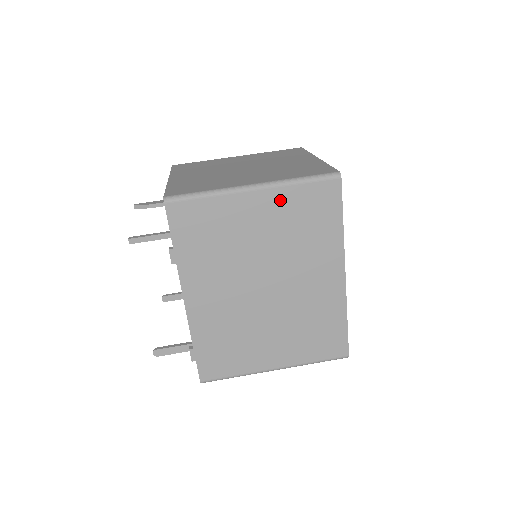
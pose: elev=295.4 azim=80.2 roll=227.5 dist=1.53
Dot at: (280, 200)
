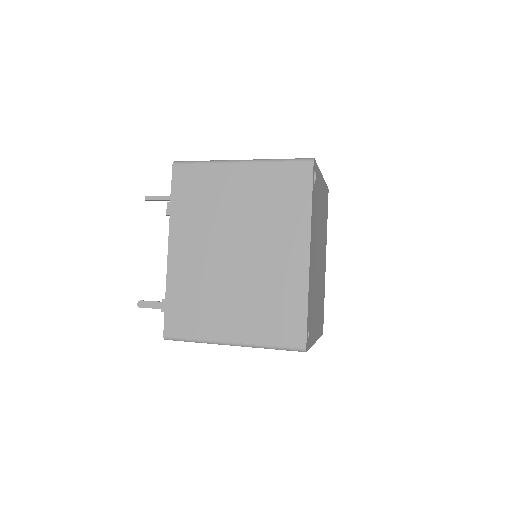
Dot at: (259, 174)
